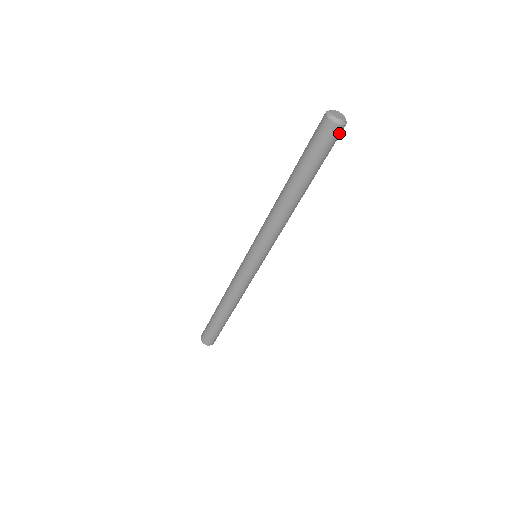
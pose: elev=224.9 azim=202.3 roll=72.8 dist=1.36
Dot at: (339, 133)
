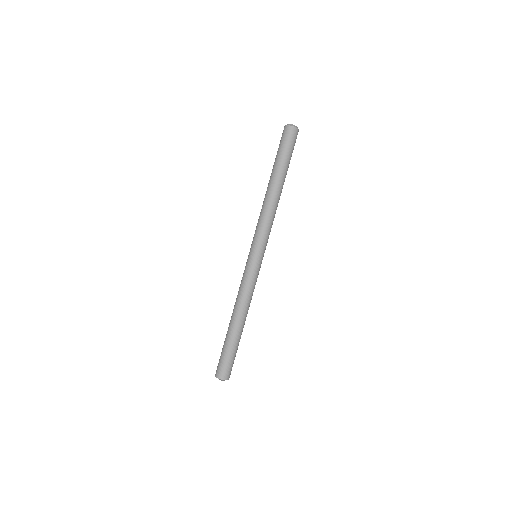
Dot at: (295, 134)
